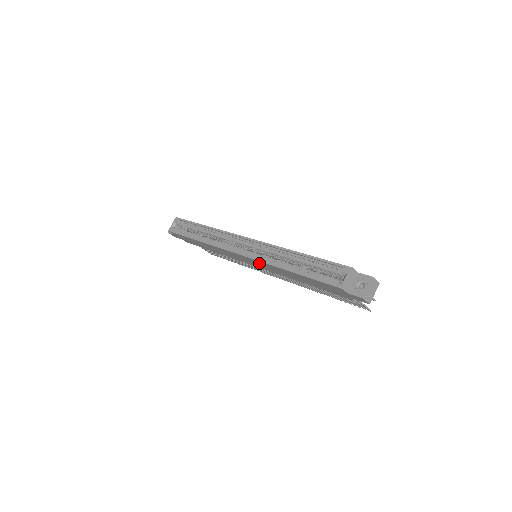
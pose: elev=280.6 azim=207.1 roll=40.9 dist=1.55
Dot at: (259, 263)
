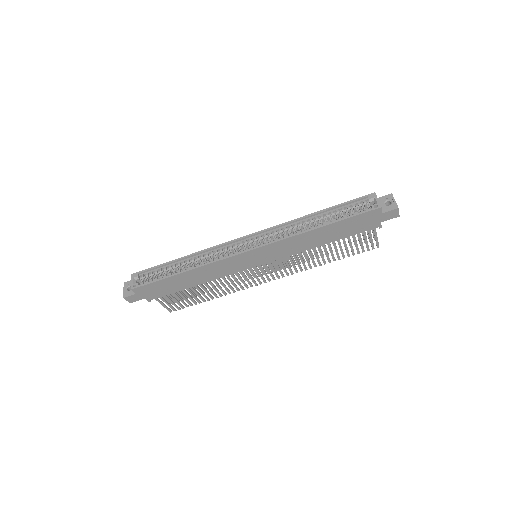
Dot at: (275, 248)
